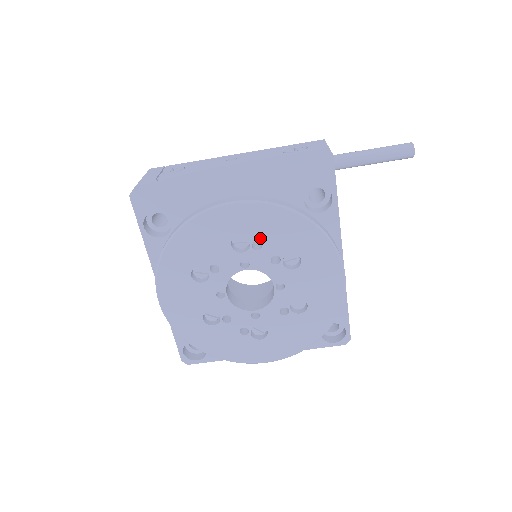
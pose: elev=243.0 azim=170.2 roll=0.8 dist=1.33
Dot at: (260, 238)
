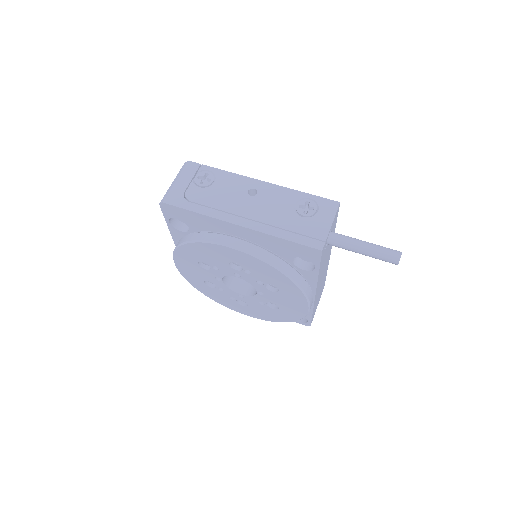
Dot at: (251, 270)
